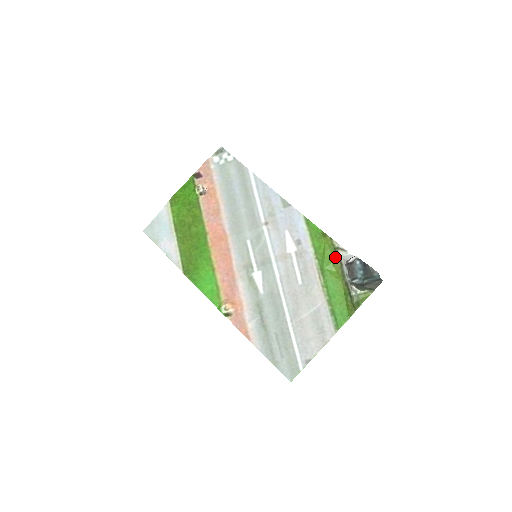
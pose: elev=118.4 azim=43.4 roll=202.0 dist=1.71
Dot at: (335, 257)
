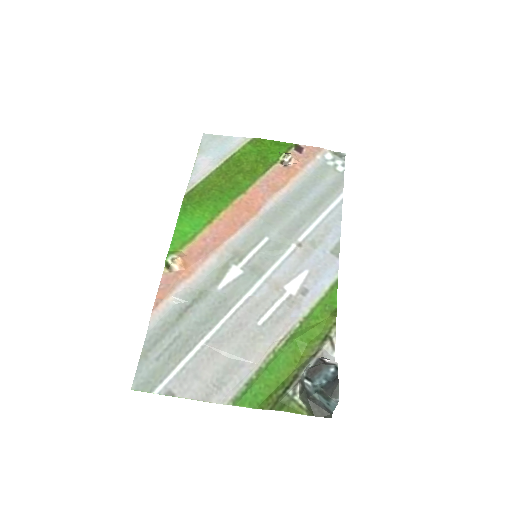
Dot at: (318, 342)
